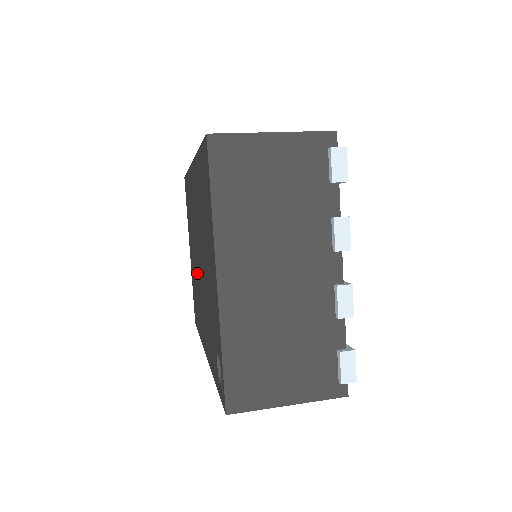
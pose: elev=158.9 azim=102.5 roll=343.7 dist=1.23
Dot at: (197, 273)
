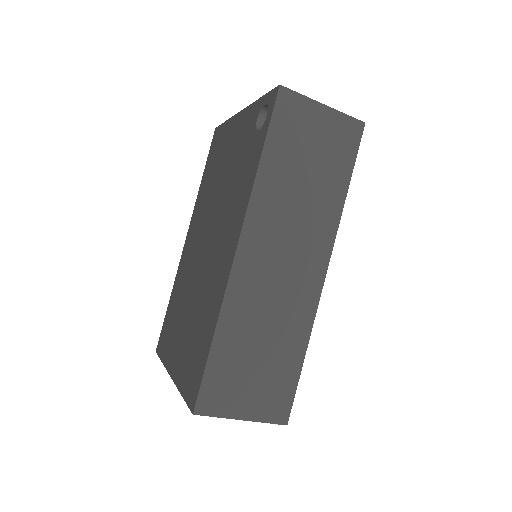
Dot at: (202, 276)
